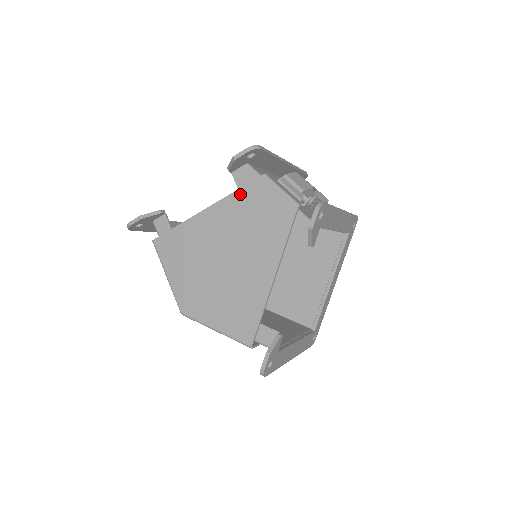
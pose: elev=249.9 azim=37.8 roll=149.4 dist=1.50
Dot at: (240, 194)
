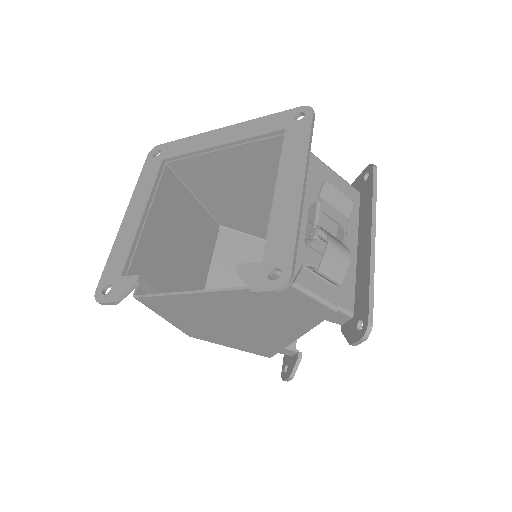
Dot at: occluded
